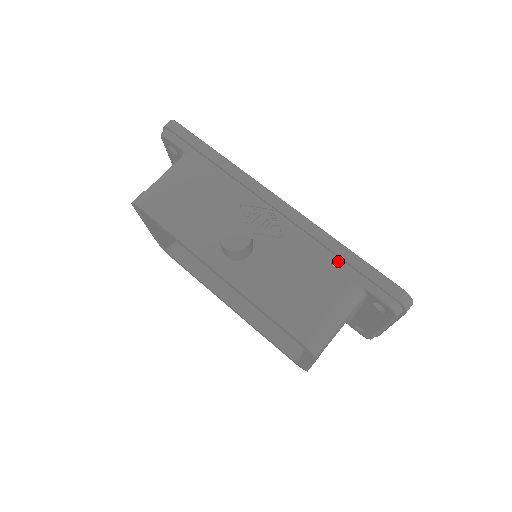
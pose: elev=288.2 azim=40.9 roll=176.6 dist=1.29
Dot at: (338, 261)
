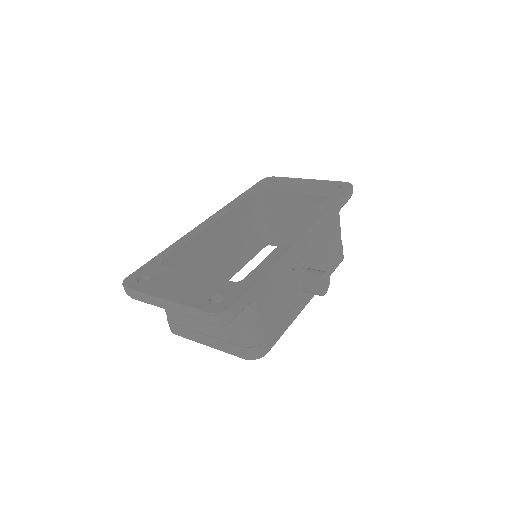
Dot at: (332, 216)
